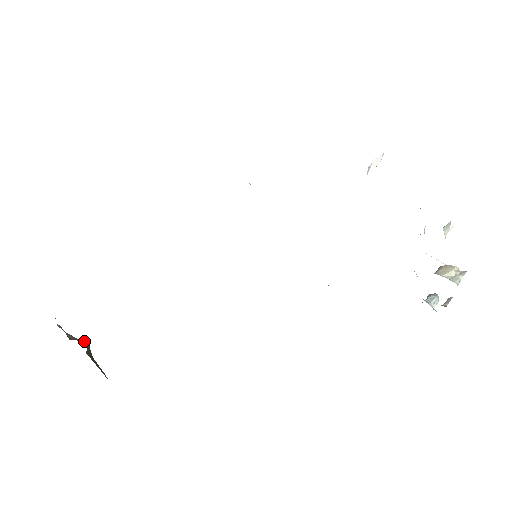
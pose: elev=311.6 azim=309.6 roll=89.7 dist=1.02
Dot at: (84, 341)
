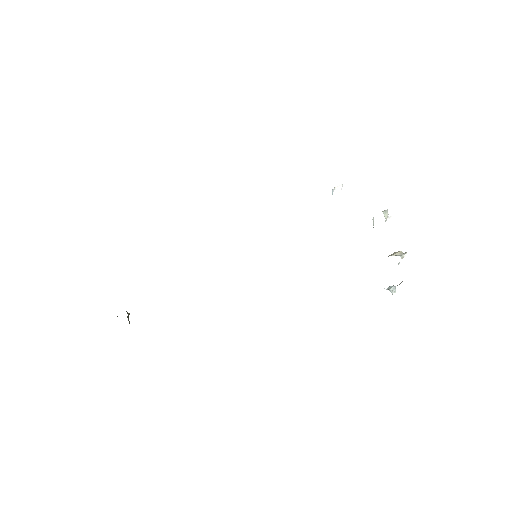
Dot at: (126, 311)
